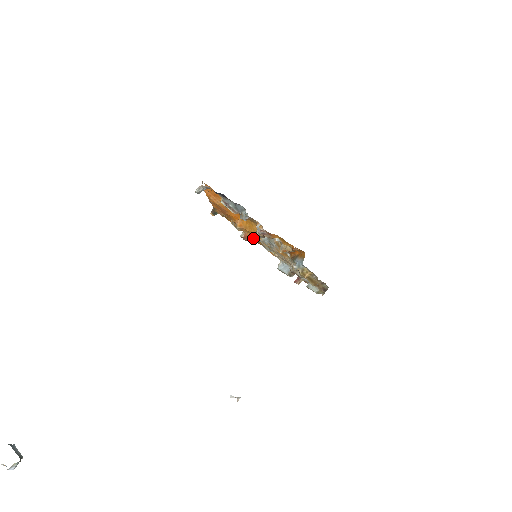
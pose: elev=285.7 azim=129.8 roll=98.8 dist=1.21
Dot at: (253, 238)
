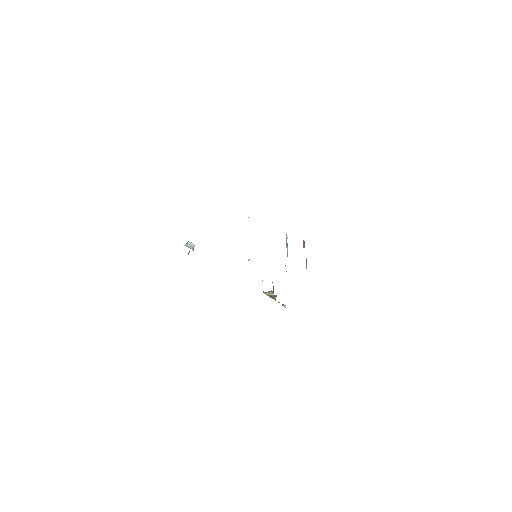
Dot at: occluded
